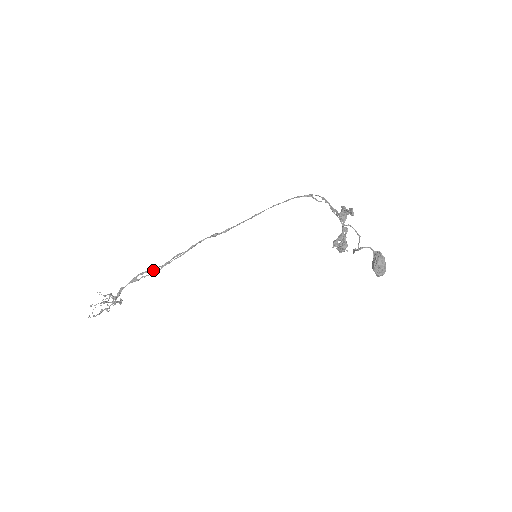
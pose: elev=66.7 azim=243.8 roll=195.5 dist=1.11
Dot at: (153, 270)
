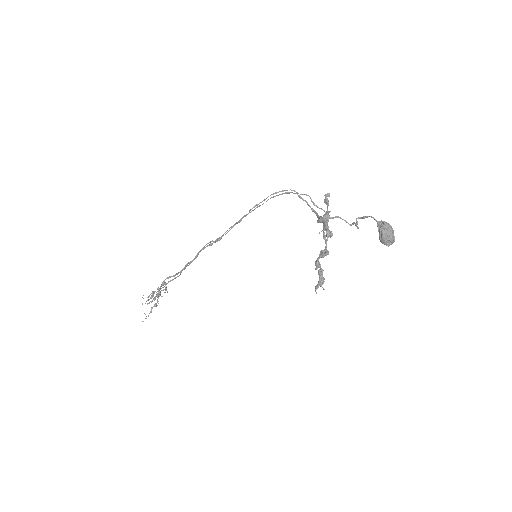
Dot at: (174, 275)
